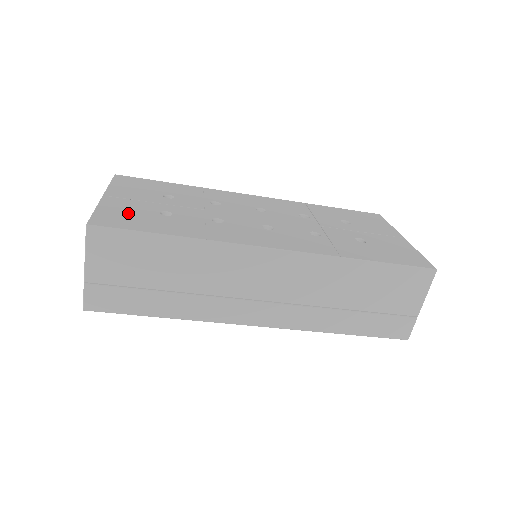
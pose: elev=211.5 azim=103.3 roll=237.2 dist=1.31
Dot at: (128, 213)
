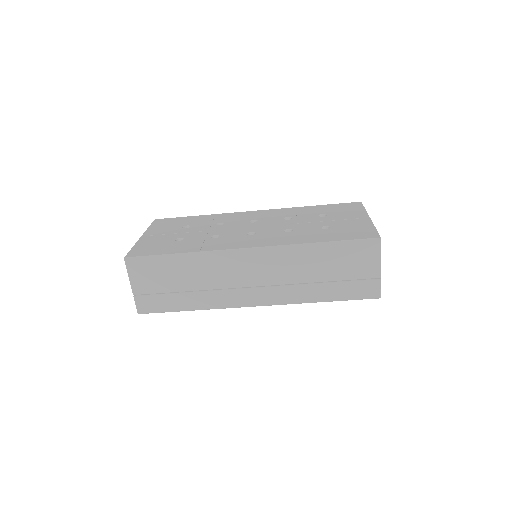
Dot at: (153, 245)
